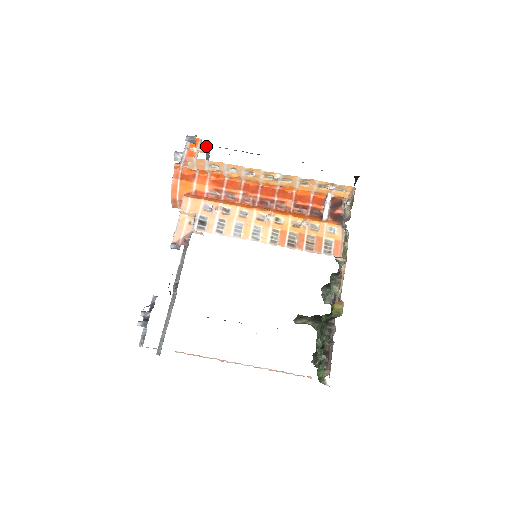
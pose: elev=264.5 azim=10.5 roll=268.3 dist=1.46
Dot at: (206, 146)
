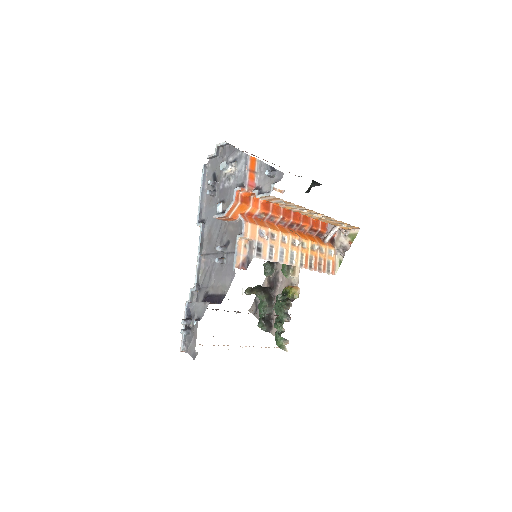
Dot at: occluded
